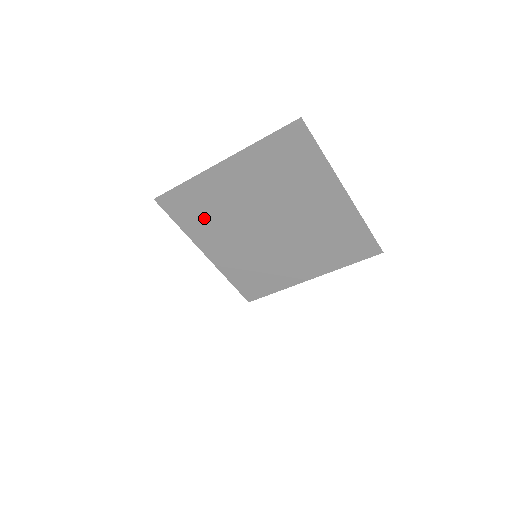
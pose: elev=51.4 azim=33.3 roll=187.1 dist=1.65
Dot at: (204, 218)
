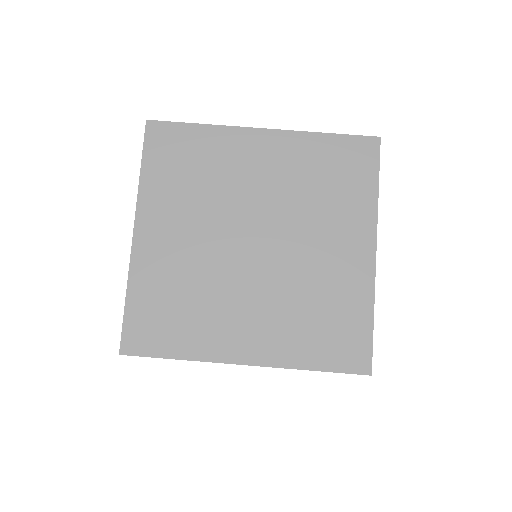
Dot at: (188, 315)
